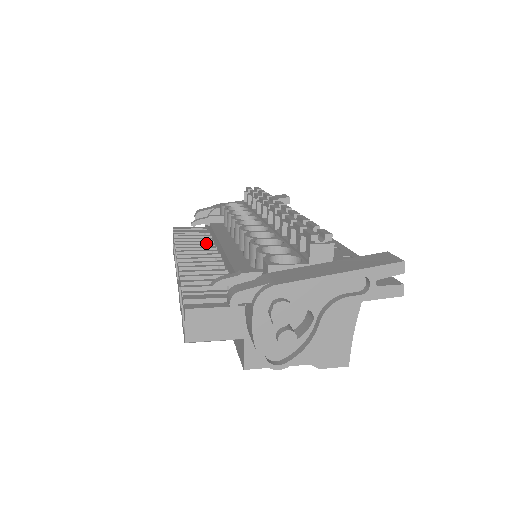
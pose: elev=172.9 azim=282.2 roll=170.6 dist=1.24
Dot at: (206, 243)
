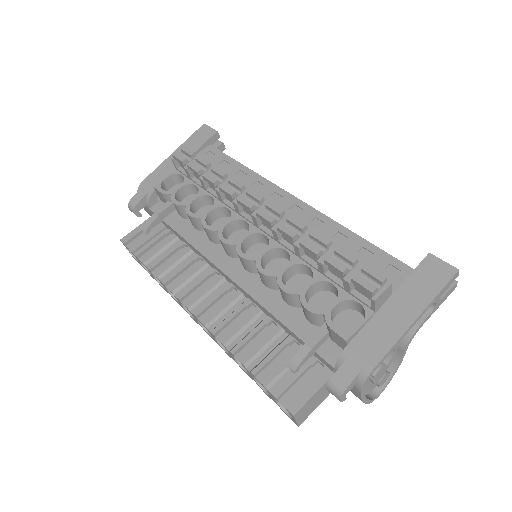
Dot at: (189, 260)
